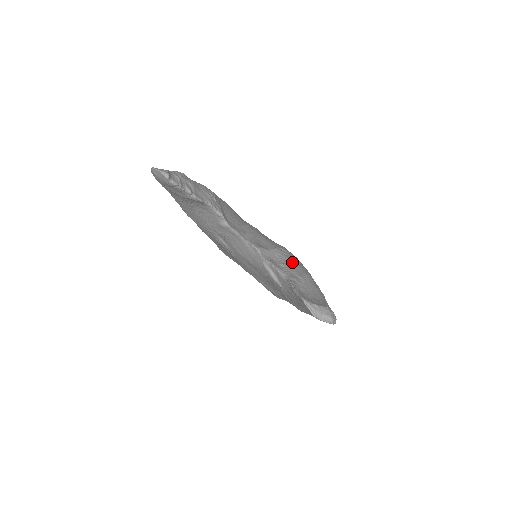
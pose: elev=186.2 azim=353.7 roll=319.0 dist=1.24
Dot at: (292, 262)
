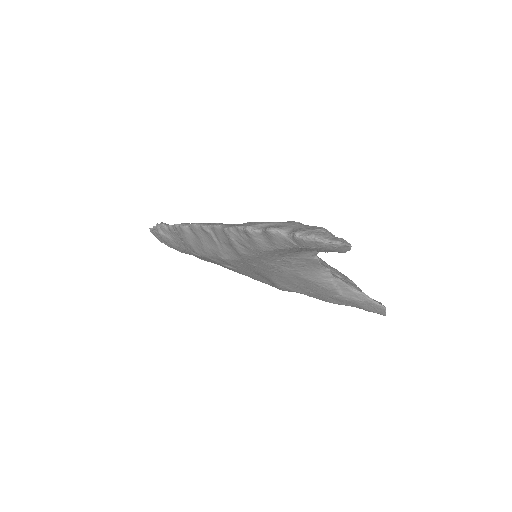
Dot at: (332, 267)
